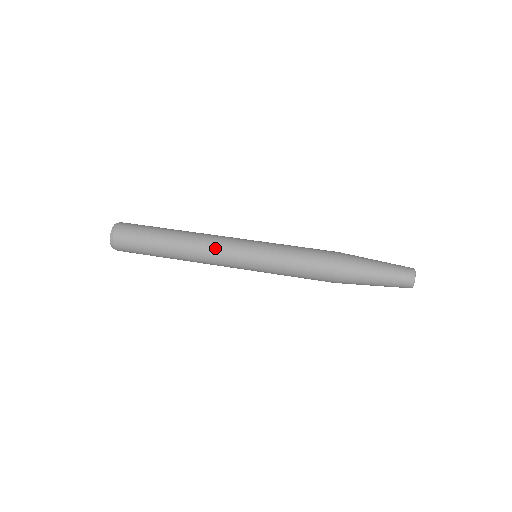
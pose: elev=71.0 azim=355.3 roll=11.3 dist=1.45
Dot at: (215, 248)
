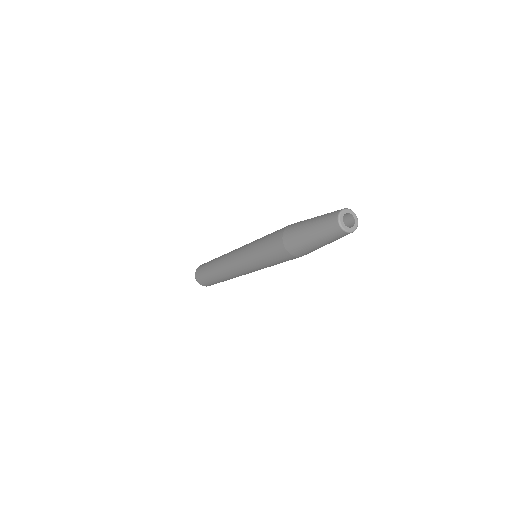
Dot at: occluded
